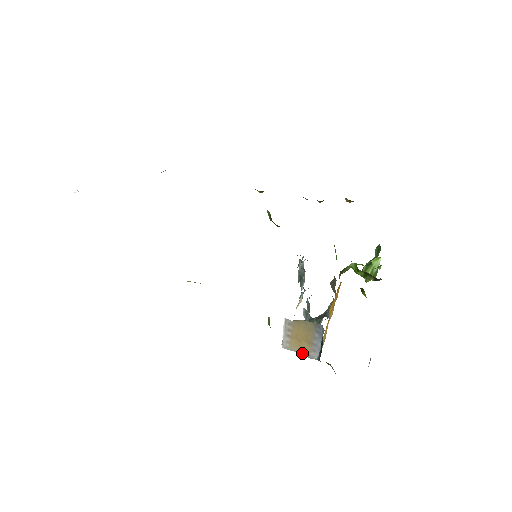
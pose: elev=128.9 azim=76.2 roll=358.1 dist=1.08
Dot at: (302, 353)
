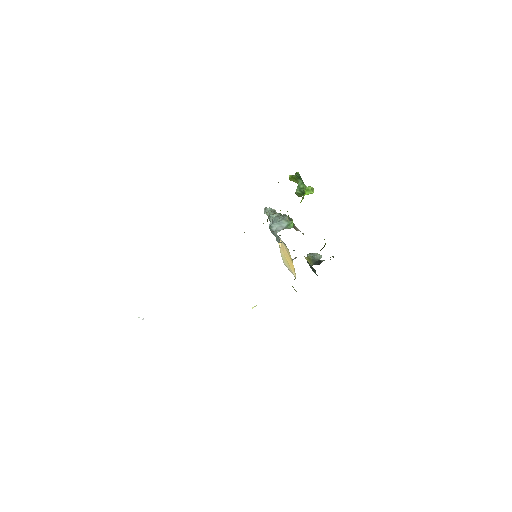
Dot at: occluded
